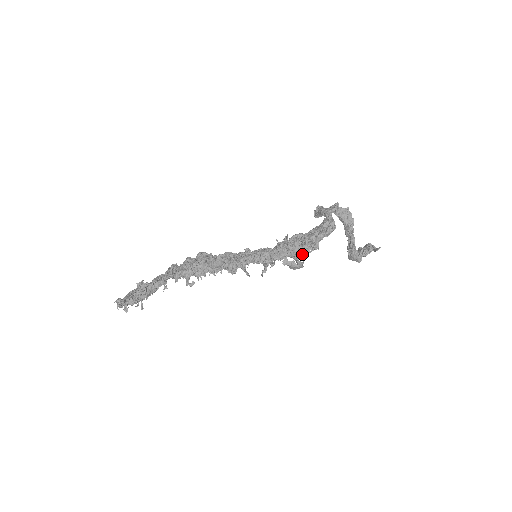
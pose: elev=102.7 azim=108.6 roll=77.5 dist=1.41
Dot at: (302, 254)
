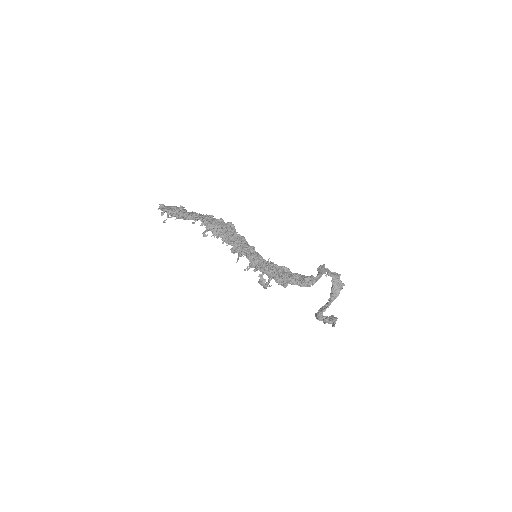
Dot at: (276, 281)
